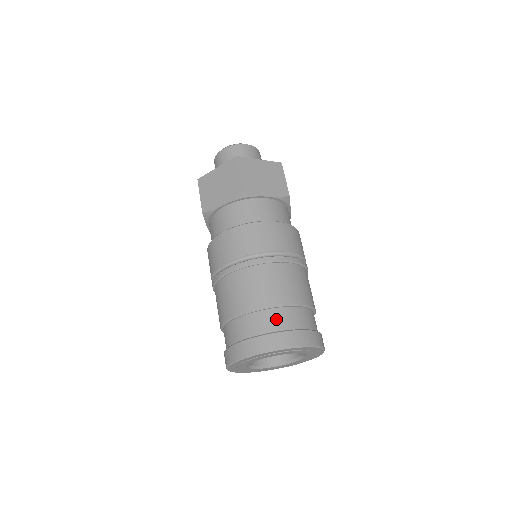
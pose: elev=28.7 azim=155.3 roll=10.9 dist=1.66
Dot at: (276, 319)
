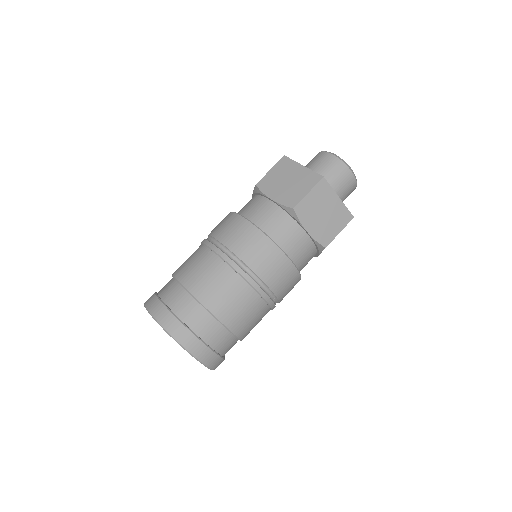
Dot at: (200, 320)
